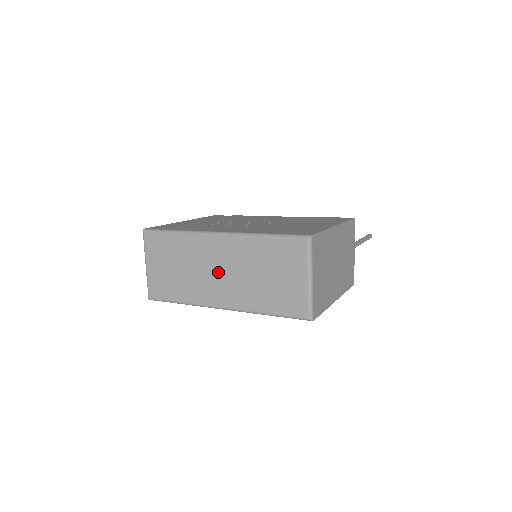
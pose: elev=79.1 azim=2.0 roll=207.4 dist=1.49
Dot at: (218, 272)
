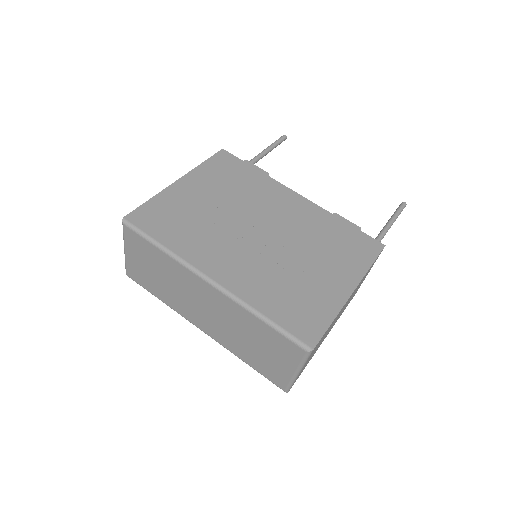
Dot at: (203, 308)
